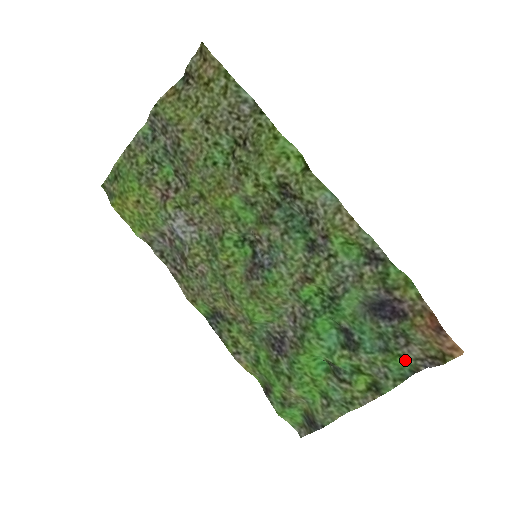
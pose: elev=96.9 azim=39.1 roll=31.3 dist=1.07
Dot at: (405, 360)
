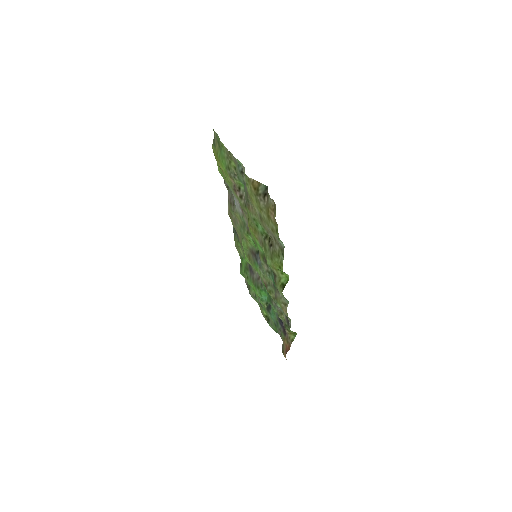
Dot at: occluded
